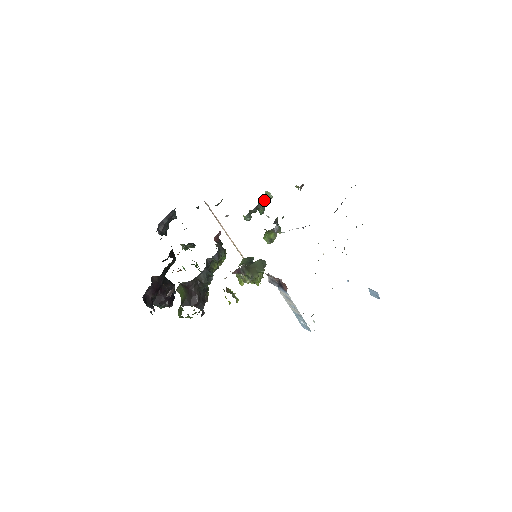
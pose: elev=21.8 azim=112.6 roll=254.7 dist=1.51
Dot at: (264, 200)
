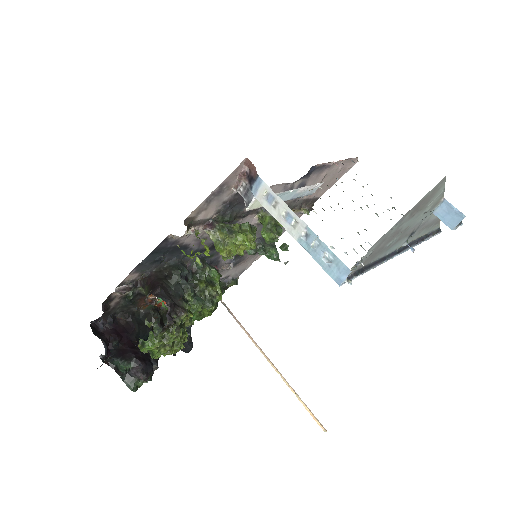
Dot at: (274, 243)
